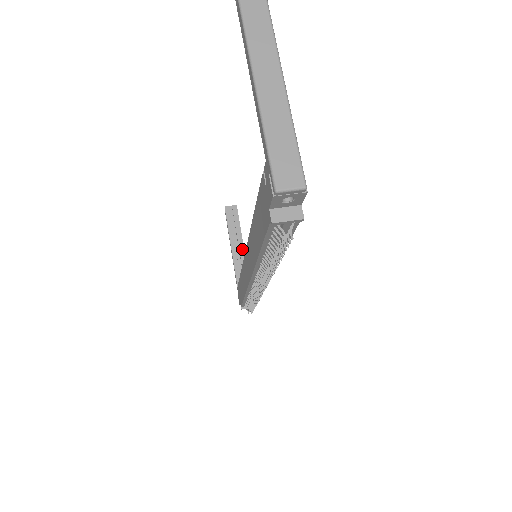
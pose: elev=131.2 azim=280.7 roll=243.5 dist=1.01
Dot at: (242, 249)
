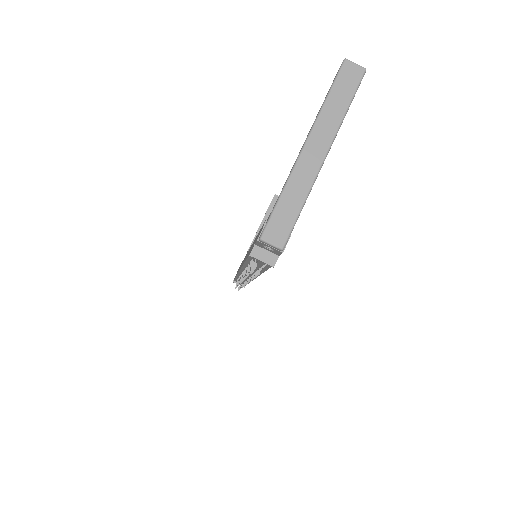
Dot at: occluded
